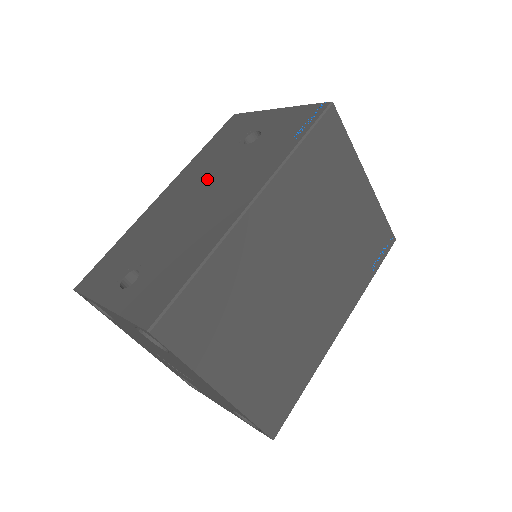
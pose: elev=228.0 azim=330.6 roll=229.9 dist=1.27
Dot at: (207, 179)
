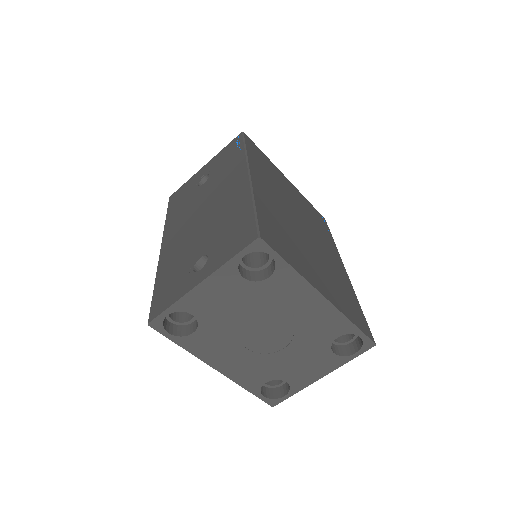
Dot at: (195, 209)
